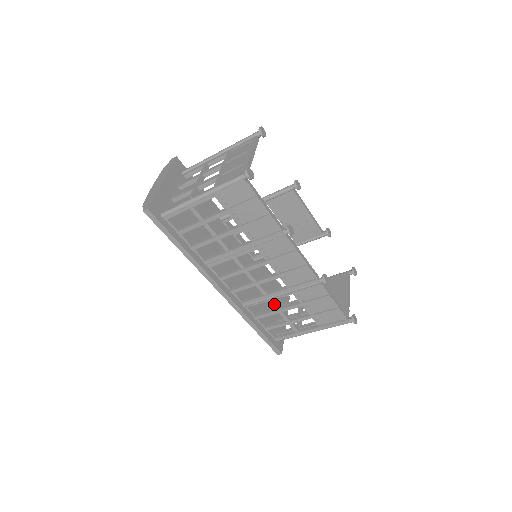
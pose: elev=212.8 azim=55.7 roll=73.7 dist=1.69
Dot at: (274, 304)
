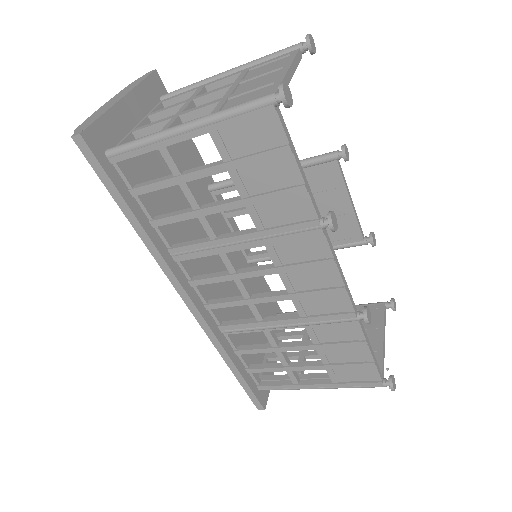
Dot at: (271, 337)
